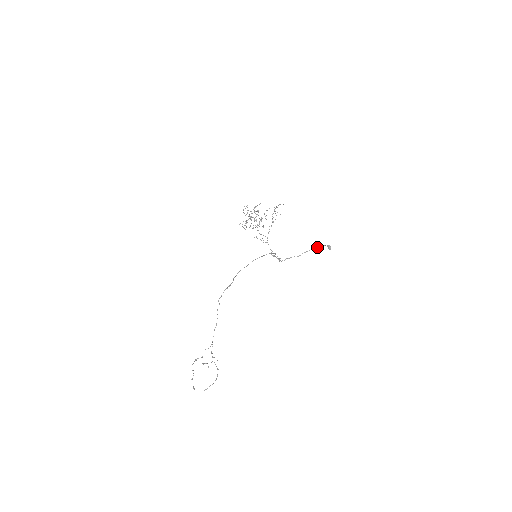
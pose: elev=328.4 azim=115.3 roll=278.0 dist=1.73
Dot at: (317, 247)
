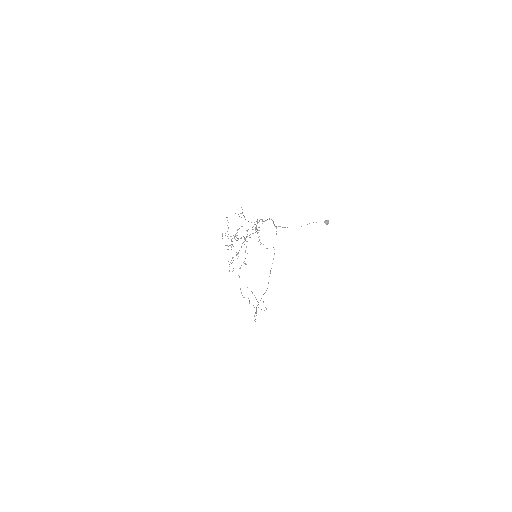
Dot at: occluded
